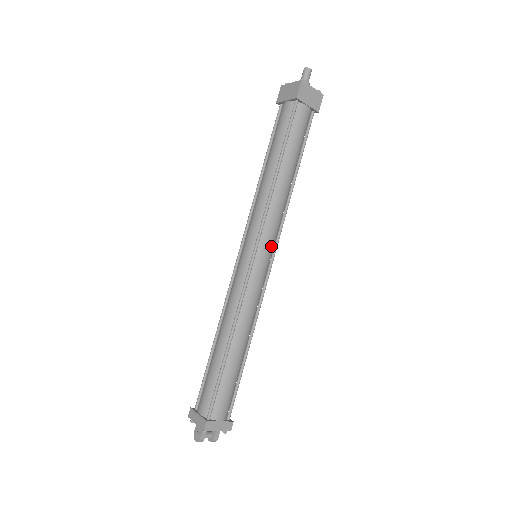
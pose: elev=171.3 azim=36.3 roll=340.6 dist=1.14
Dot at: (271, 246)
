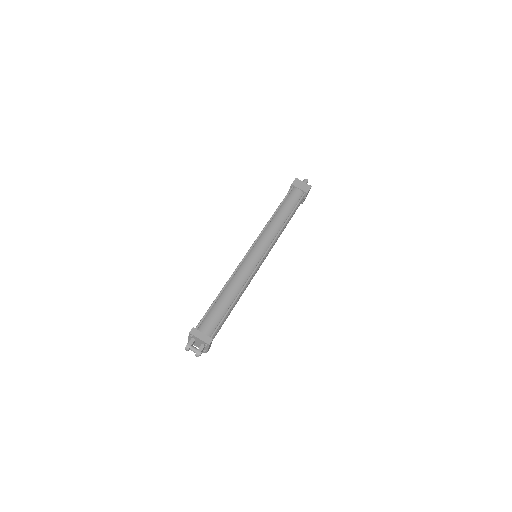
Dot at: (264, 247)
